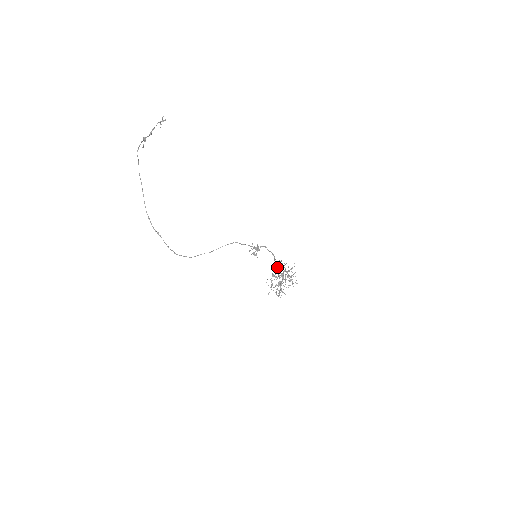
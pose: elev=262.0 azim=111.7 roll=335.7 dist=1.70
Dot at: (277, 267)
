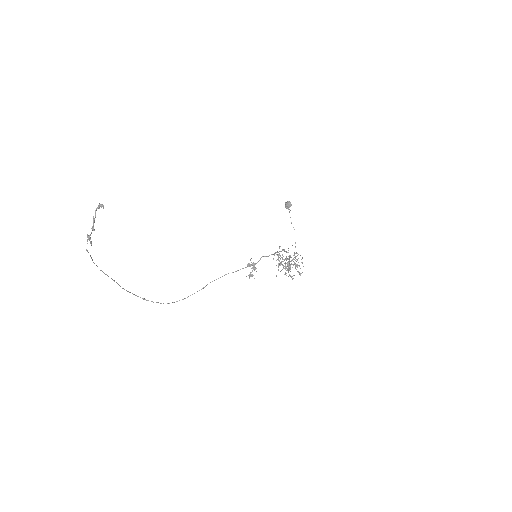
Dot at: occluded
